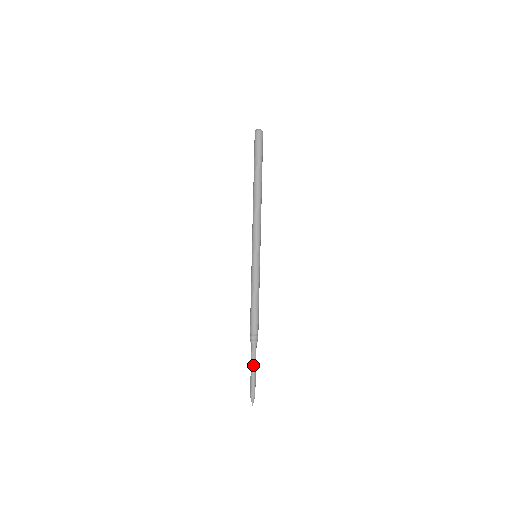
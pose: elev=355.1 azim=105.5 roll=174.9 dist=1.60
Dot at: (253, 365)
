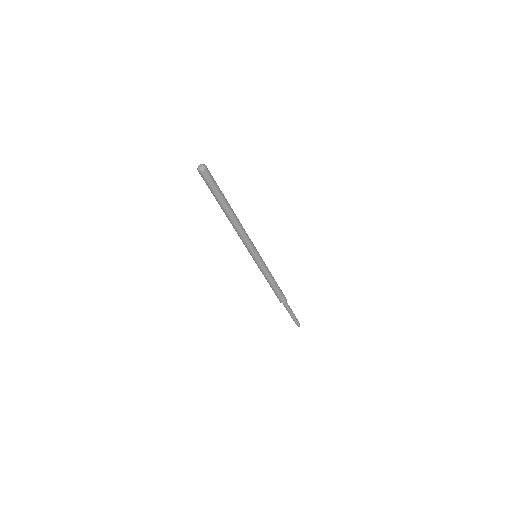
Dot at: (289, 312)
